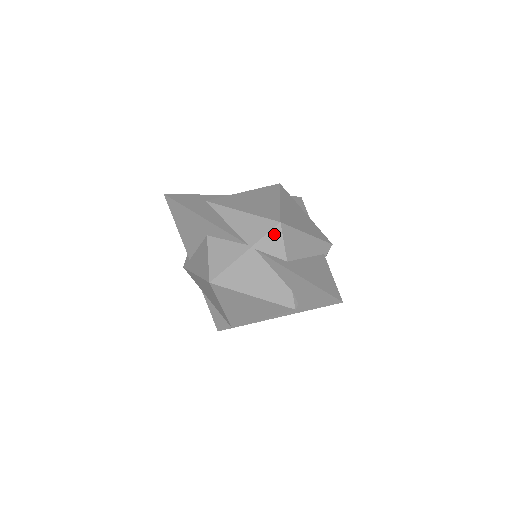
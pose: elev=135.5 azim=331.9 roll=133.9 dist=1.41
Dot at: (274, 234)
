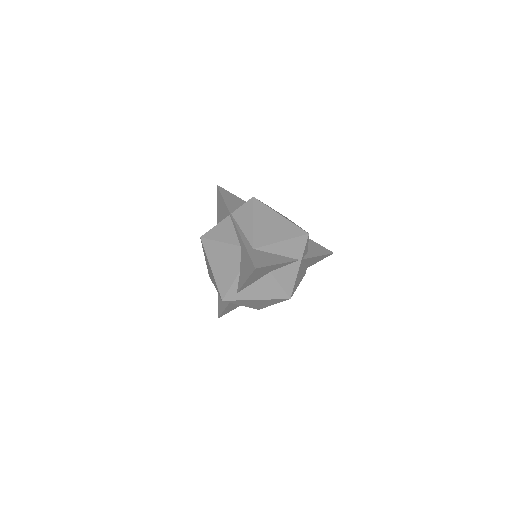
Dot at: (307, 243)
